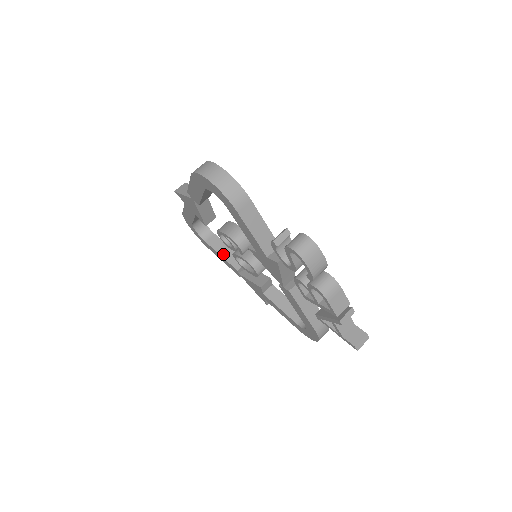
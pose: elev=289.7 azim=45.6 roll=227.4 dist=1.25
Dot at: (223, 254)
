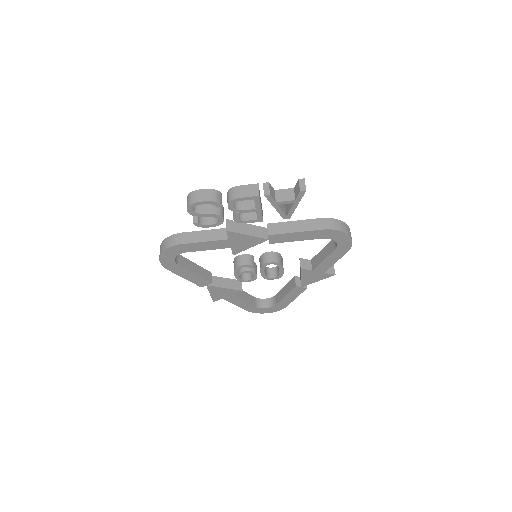
Dot at: (285, 294)
